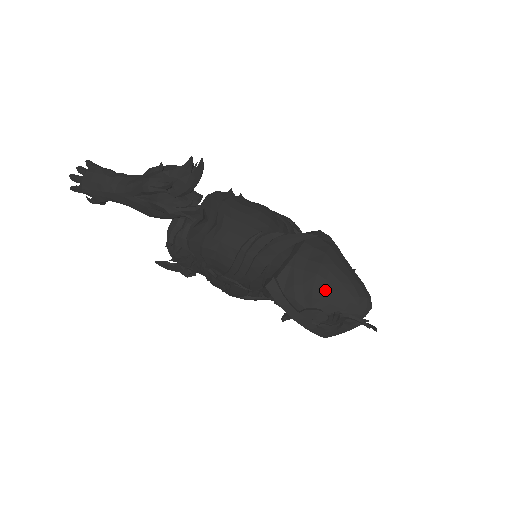
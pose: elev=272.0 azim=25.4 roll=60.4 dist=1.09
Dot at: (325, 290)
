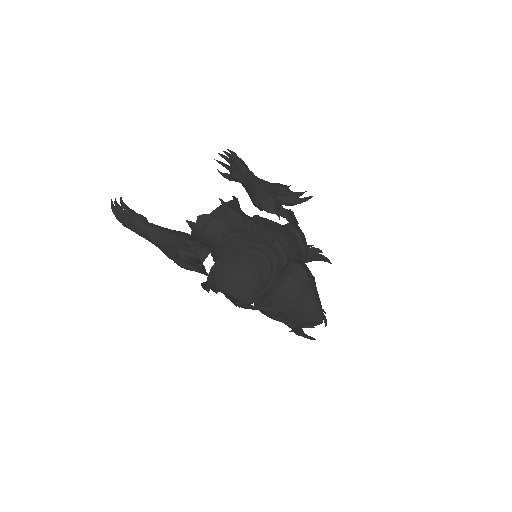
Dot at: (292, 315)
